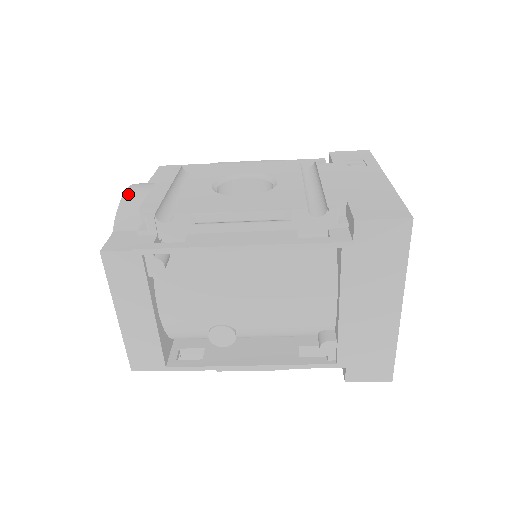
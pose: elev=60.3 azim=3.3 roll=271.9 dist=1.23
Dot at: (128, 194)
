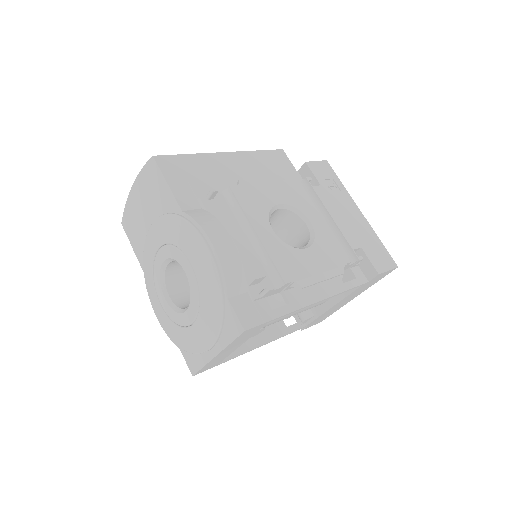
Dot at: (221, 252)
